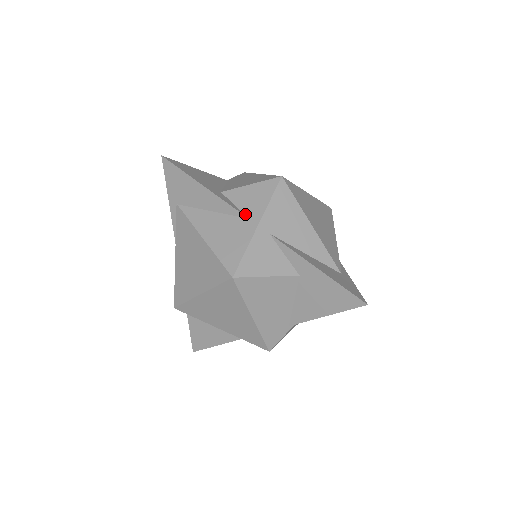
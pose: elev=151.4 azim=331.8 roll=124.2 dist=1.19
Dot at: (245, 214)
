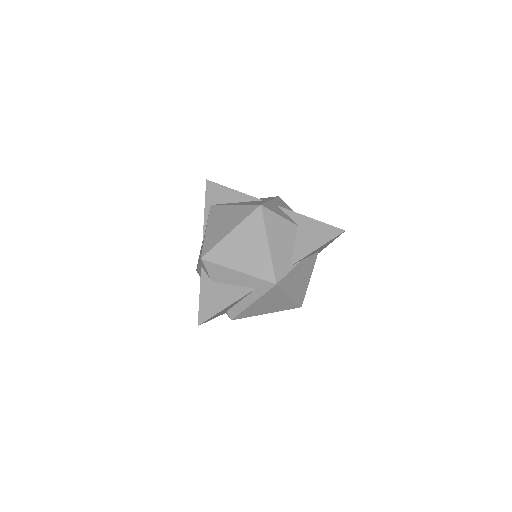
Dot at: (260, 200)
